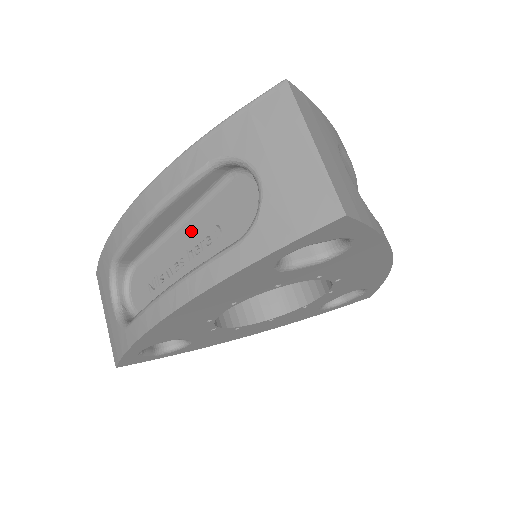
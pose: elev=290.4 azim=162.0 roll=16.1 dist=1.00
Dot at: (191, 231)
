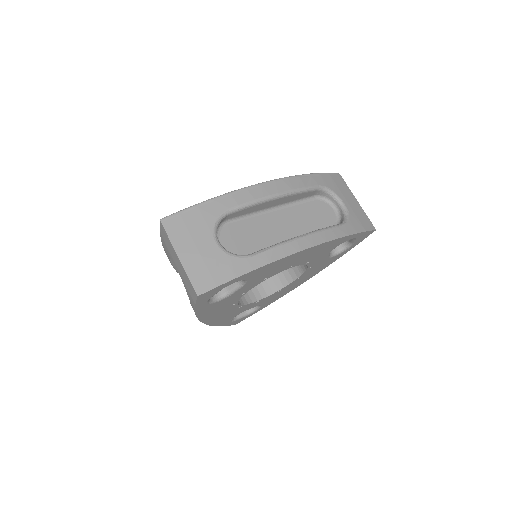
Dot at: occluded
